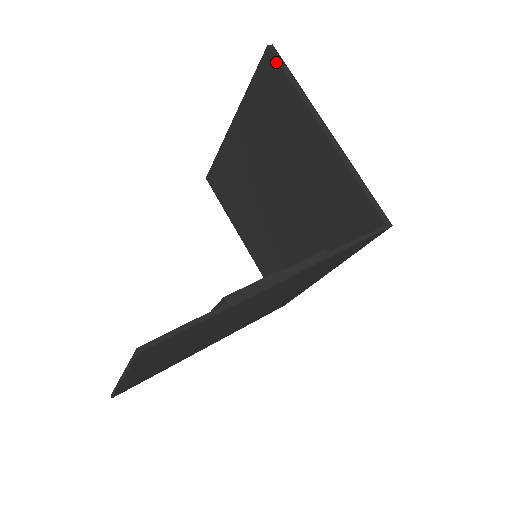
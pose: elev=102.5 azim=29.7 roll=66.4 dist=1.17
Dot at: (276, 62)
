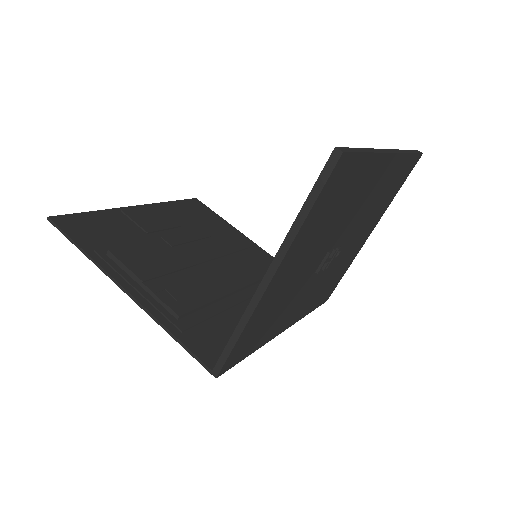
Dot at: (322, 173)
